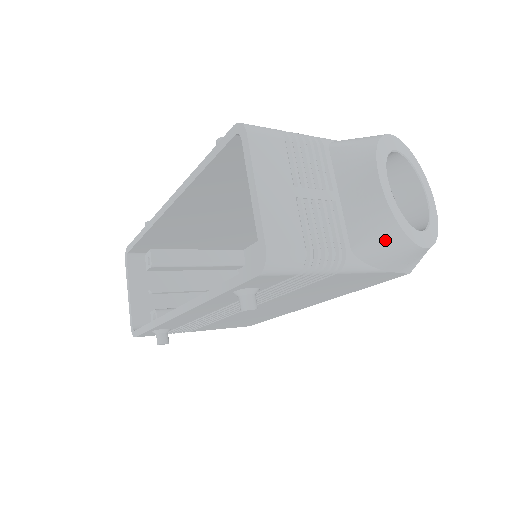
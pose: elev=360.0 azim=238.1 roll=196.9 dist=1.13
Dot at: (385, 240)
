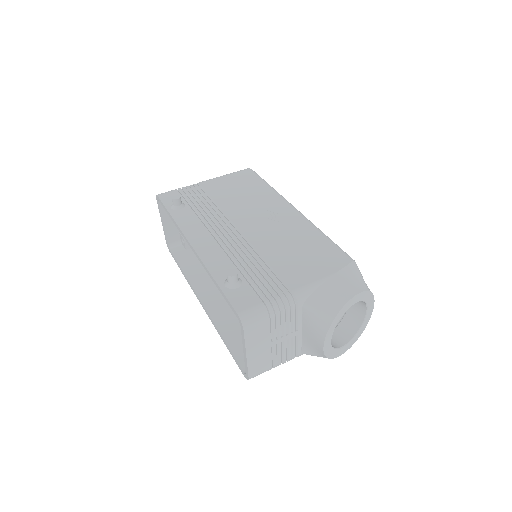
Dot at: occluded
